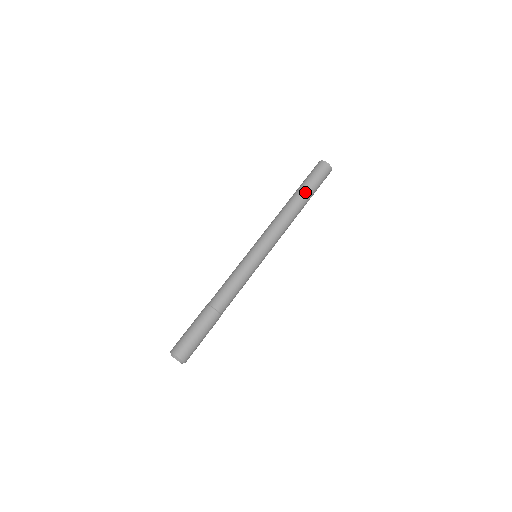
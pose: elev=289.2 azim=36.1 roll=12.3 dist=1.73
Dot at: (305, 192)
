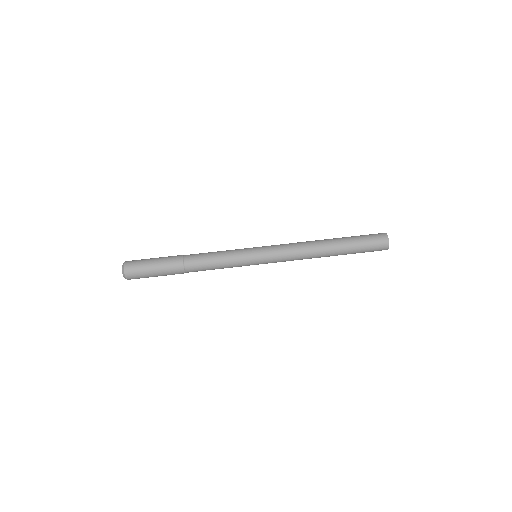
Dot at: (345, 245)
